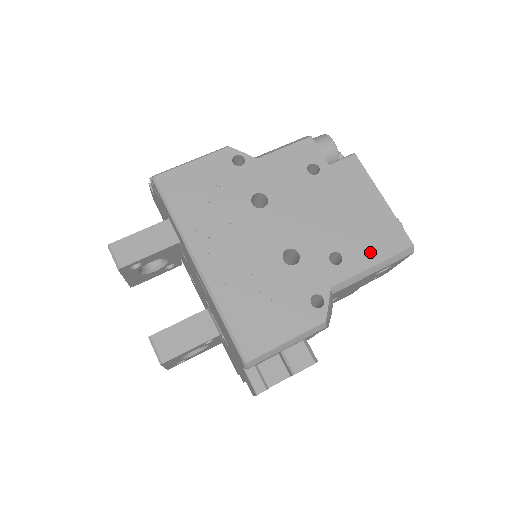
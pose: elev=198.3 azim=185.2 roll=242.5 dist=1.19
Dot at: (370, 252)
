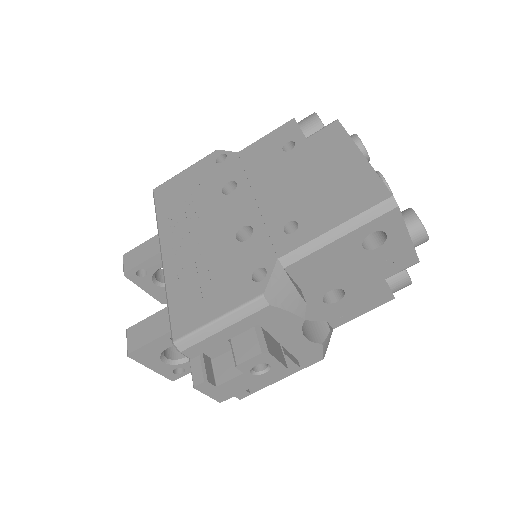
Dot at: (333, 214)
